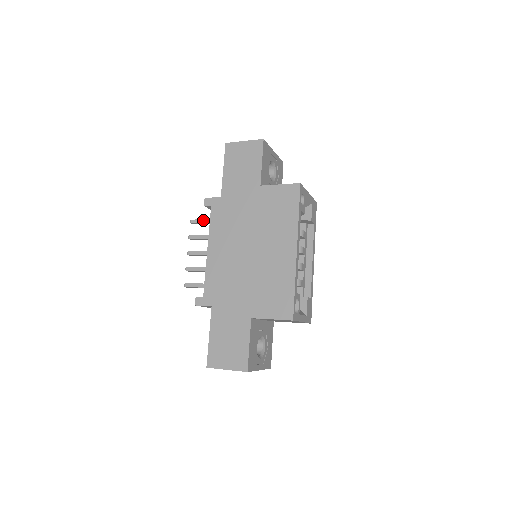
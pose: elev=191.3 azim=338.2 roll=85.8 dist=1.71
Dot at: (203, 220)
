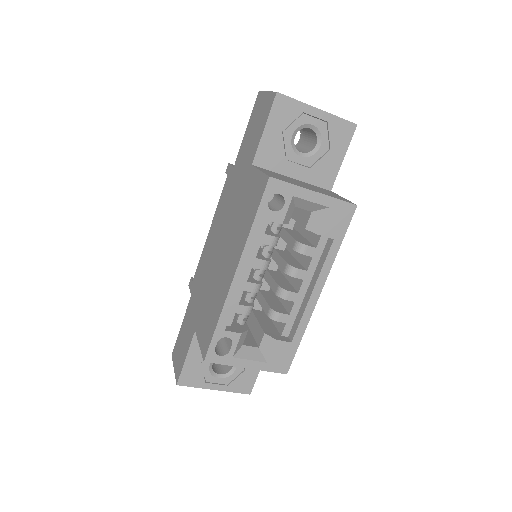
Dot at: occluded
